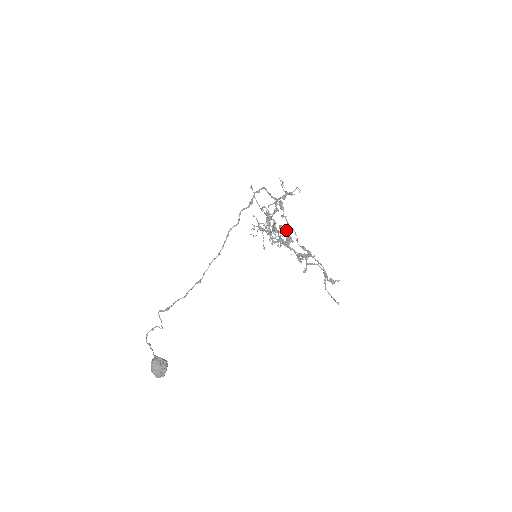
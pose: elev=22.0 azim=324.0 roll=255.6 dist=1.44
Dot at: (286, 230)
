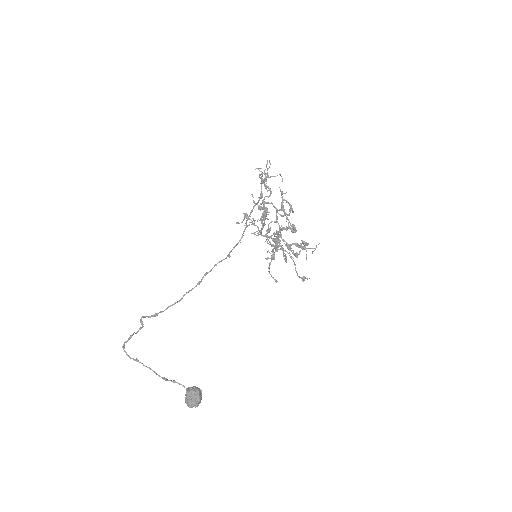
Dot at: (270, 222)
